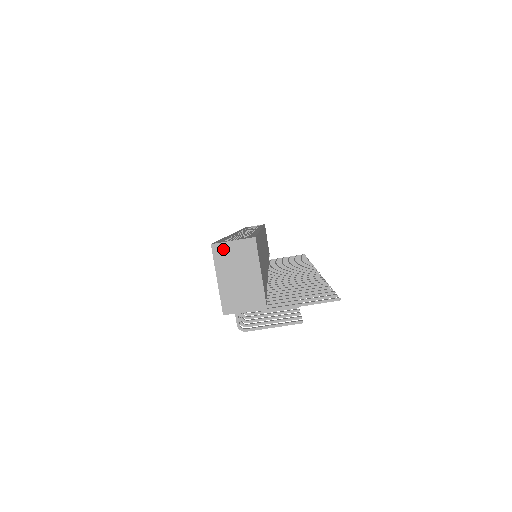
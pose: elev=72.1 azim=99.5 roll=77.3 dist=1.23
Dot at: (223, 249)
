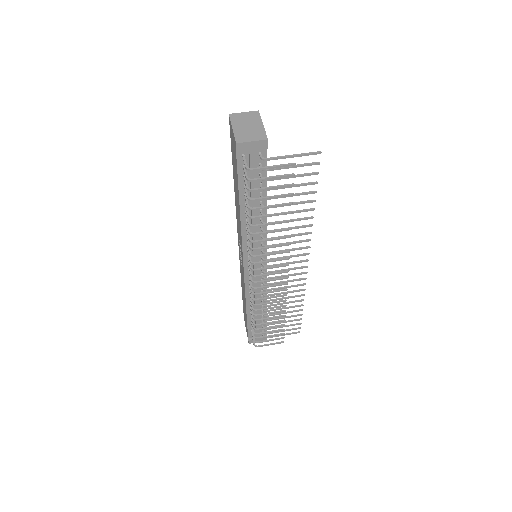
Dot at: (237, 116)
